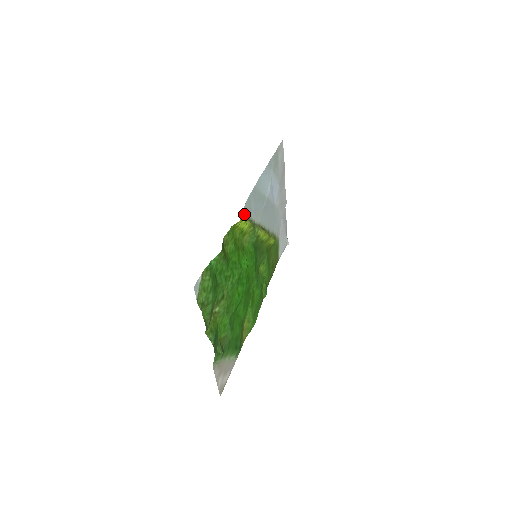
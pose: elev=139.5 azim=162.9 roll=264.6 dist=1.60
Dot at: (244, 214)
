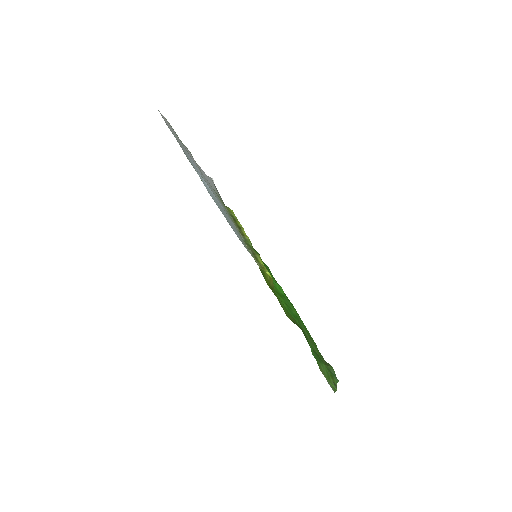
Dot at: occluded
